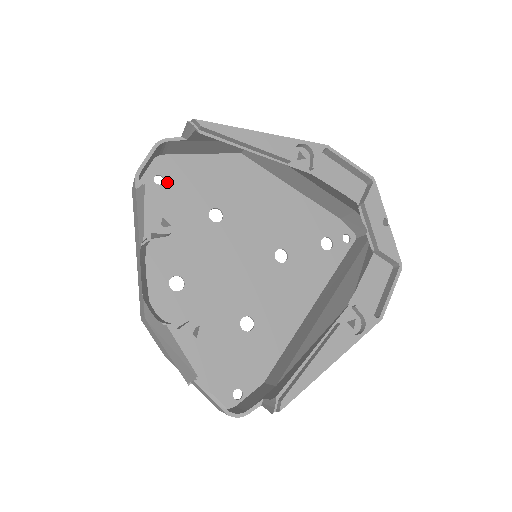
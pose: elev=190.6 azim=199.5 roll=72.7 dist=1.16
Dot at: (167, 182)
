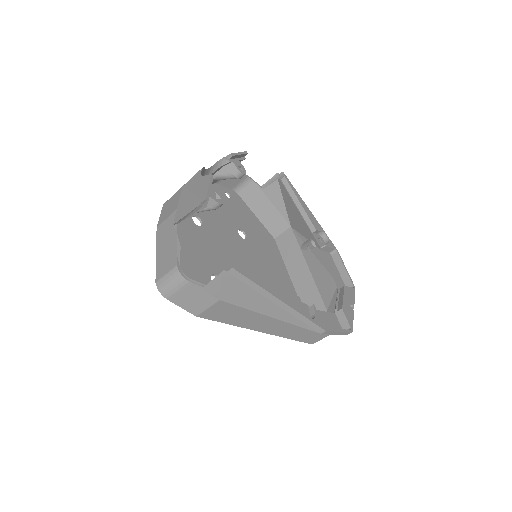
Dot at: (231, 200)
